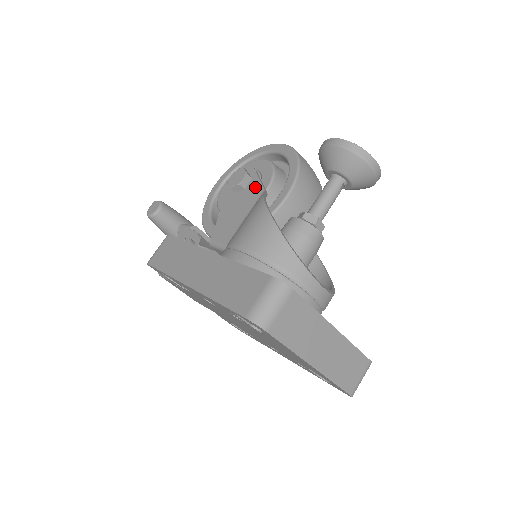
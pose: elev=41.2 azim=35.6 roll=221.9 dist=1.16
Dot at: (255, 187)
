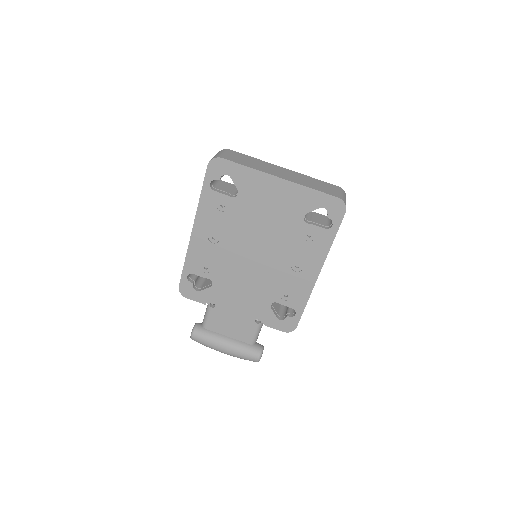
Dot at: occluded
